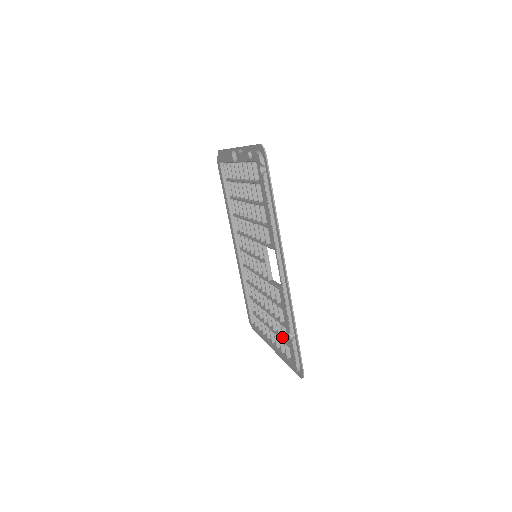
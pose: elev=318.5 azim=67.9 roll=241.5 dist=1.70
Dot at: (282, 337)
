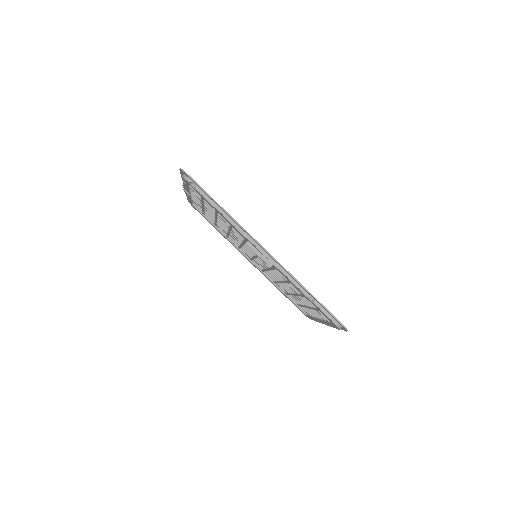
Dot at: occluded
